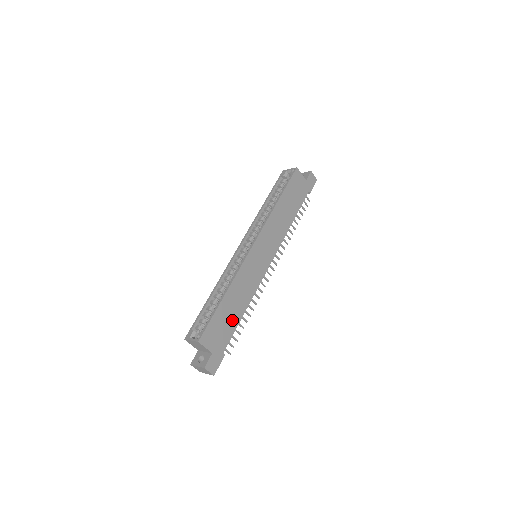
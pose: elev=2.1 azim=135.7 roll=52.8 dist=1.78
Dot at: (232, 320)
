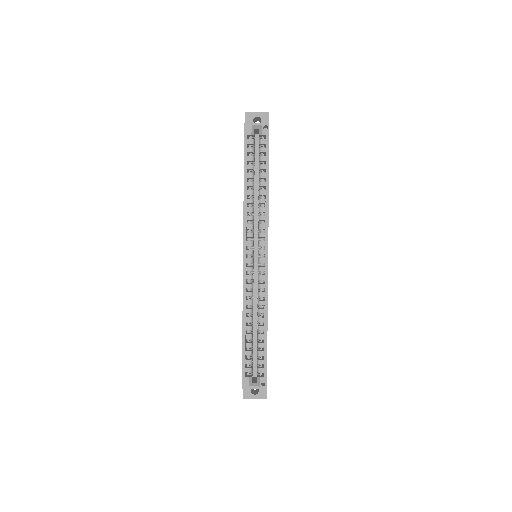
Dot at: occluded
